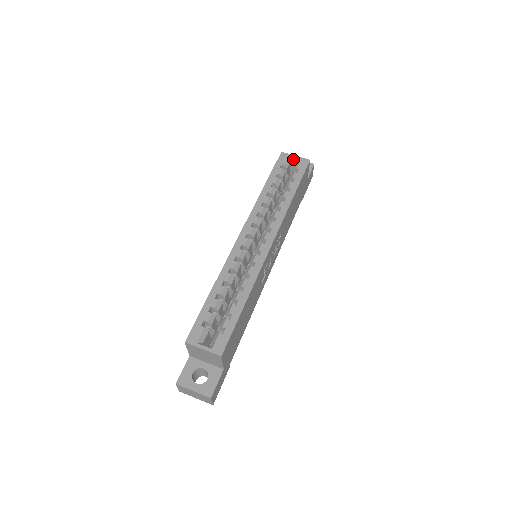
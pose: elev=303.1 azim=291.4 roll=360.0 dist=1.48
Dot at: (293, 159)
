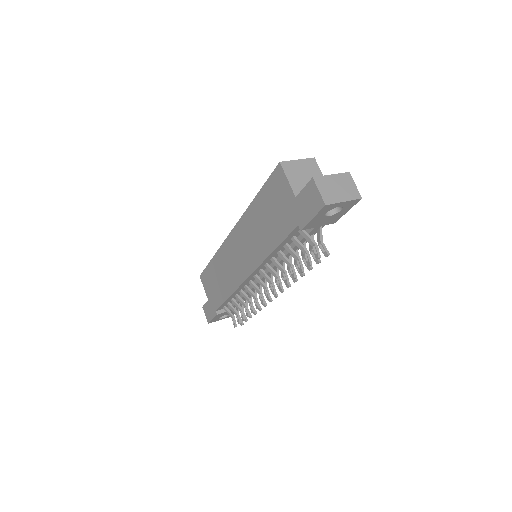
Dot at: occluded
